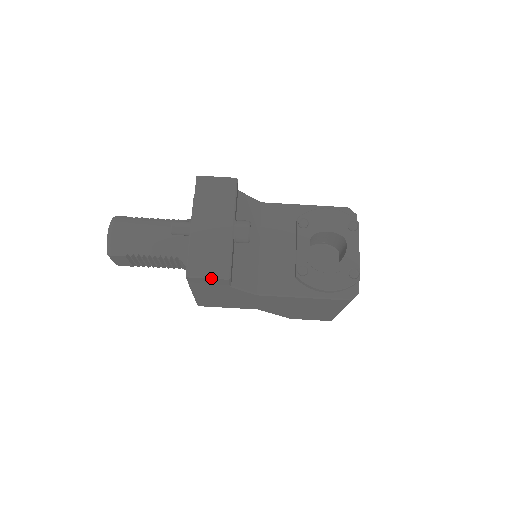
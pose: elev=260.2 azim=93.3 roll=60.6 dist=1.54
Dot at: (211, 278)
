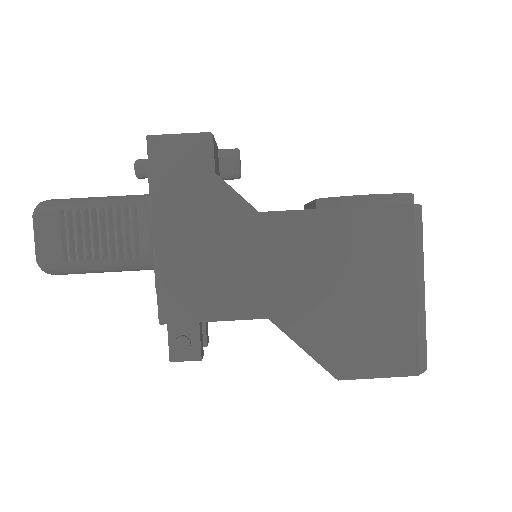
Dot at: (184, 135)
